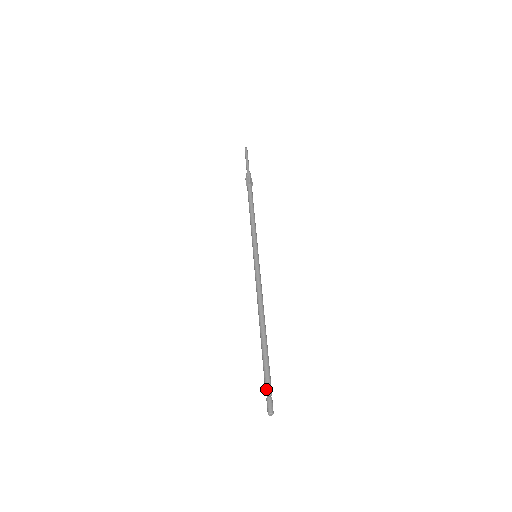
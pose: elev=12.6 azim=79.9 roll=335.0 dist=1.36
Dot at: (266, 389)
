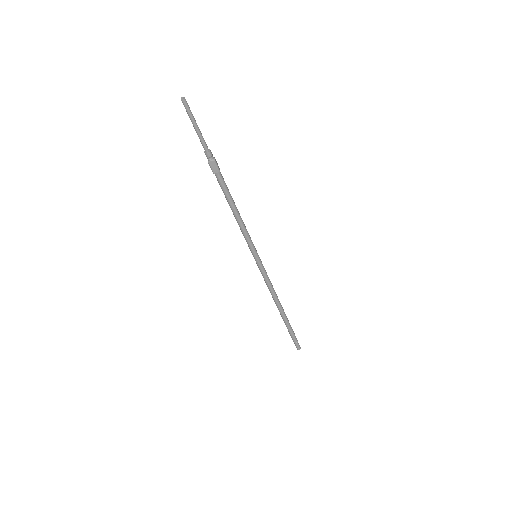
Dot at: (292, 339)
